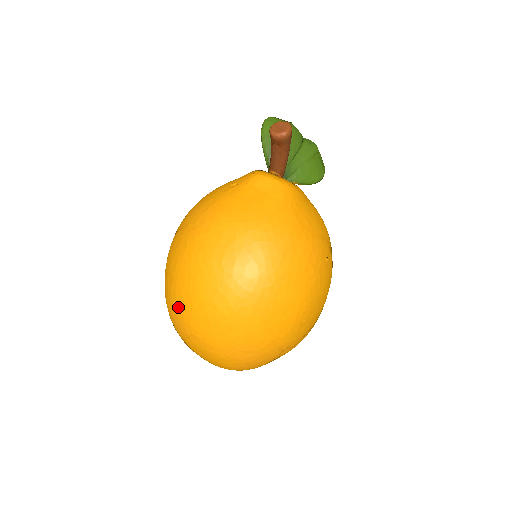
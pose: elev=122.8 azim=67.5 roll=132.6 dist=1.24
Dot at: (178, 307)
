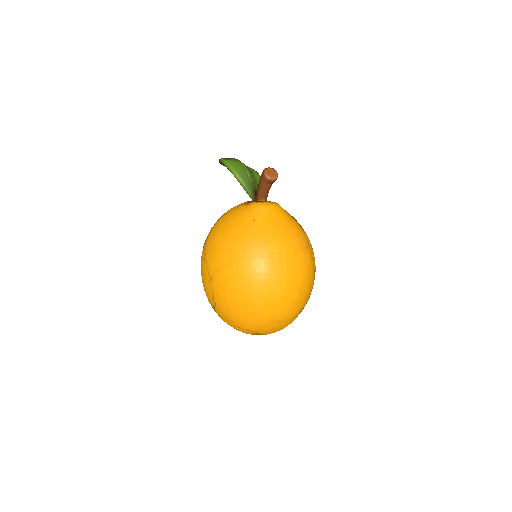
Dot at: (261, 311)
